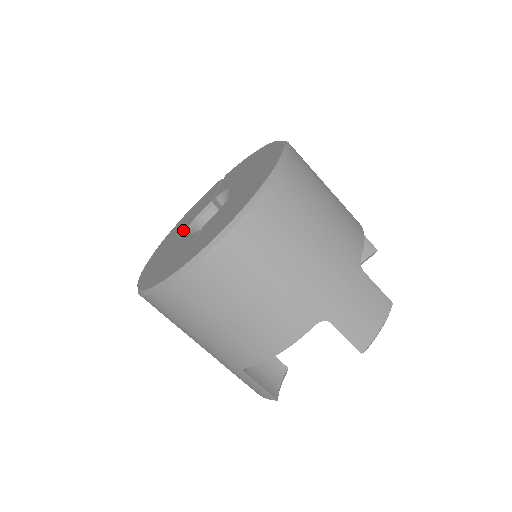
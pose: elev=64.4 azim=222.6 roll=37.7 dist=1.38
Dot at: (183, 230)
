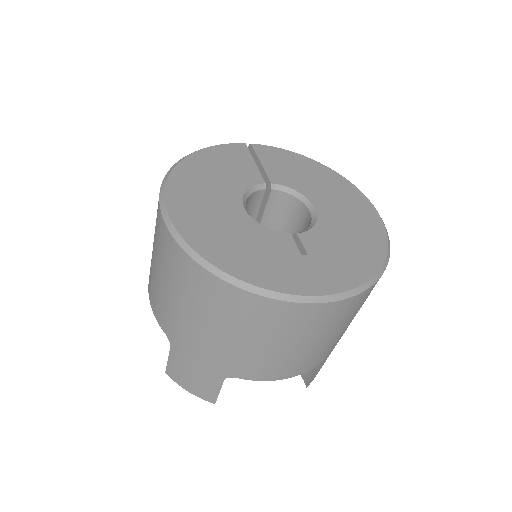
Dot at: (234, 198)
